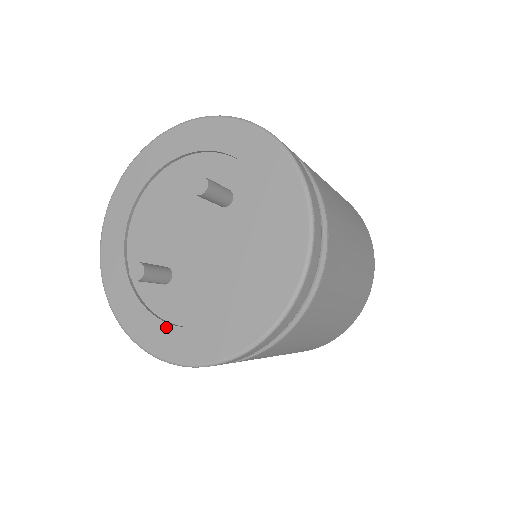
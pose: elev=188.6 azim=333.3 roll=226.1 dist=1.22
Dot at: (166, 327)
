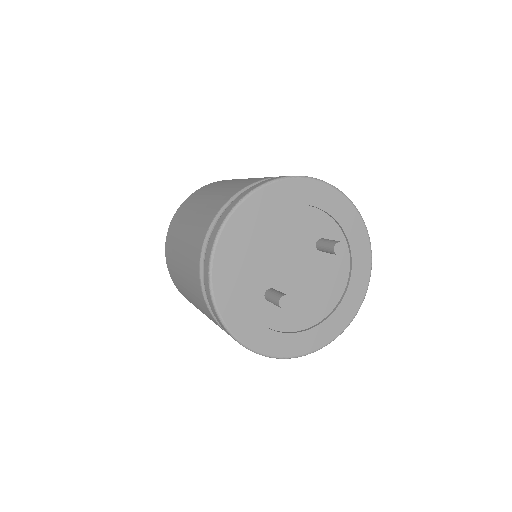
Dot at: (272, 333)
